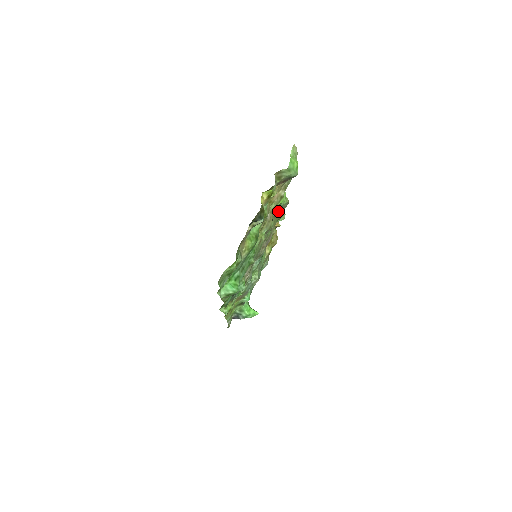
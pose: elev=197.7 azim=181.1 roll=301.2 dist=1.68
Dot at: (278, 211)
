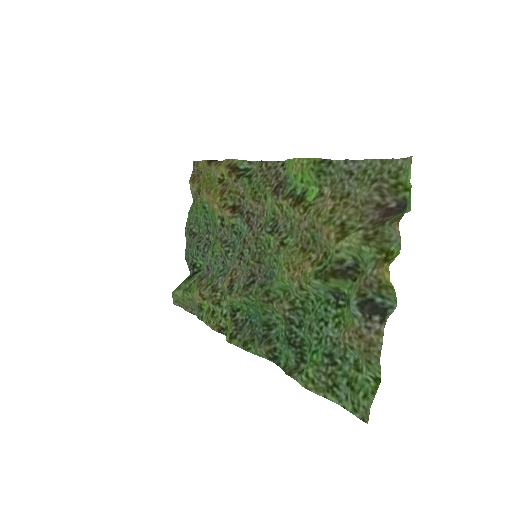
Dot at: (279, 186)
